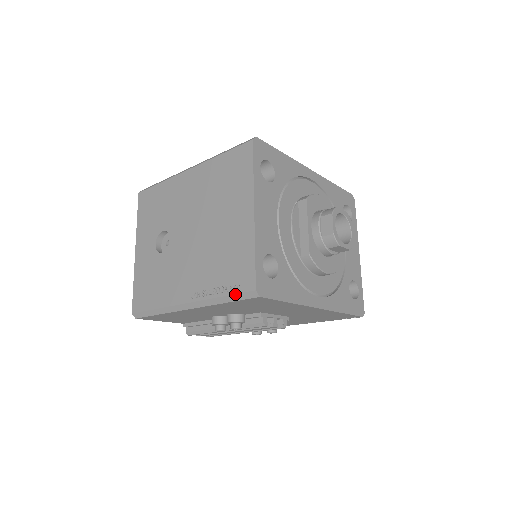
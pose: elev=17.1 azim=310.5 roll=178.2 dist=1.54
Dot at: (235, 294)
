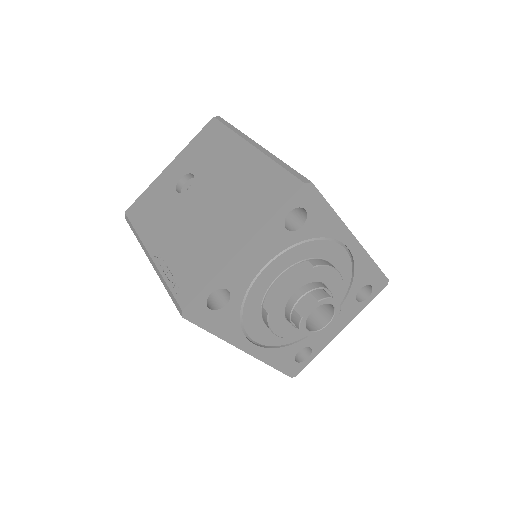
Dot at: (172, 293)
